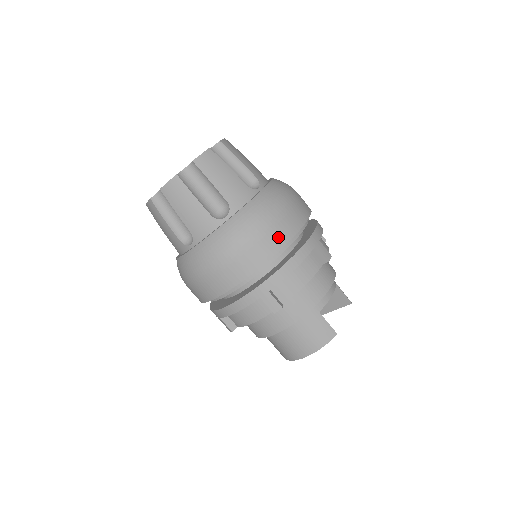
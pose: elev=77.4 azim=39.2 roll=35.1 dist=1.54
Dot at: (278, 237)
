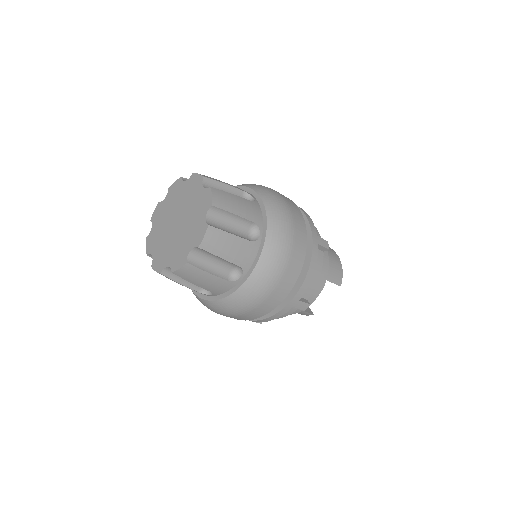
Dot at: (254, 315)
